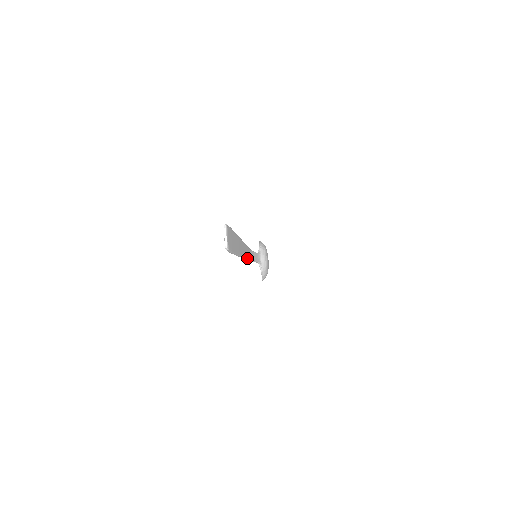
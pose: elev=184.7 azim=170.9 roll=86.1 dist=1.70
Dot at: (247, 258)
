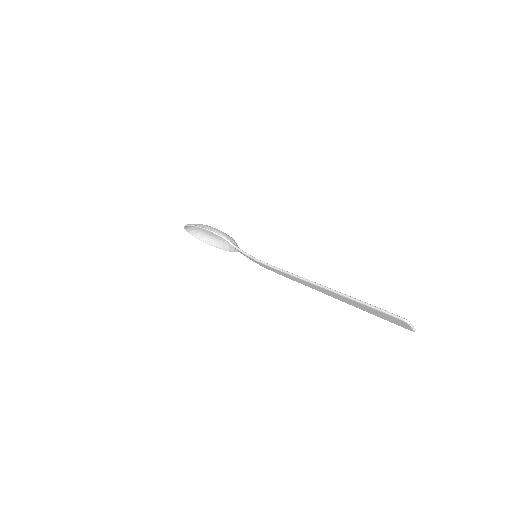
Dot at: occluded
